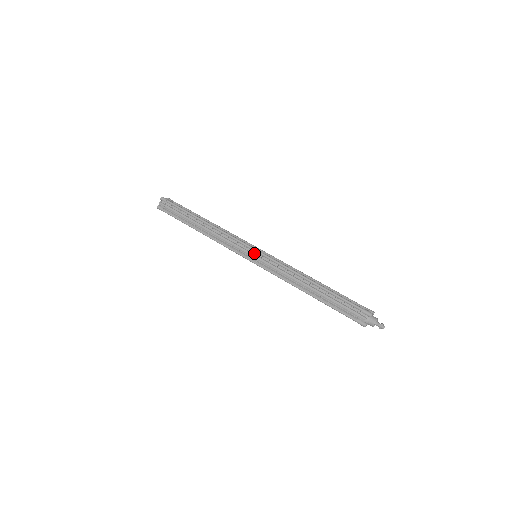
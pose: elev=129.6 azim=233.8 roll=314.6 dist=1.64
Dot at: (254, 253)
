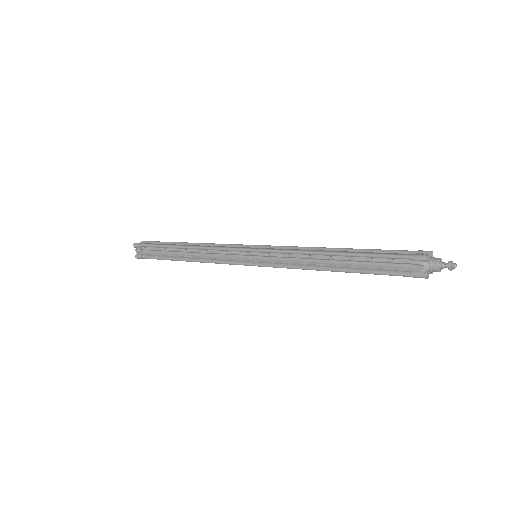
Dot at: (250, 254)
